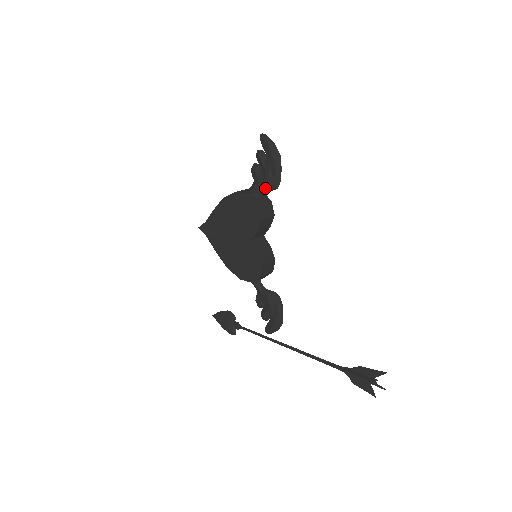
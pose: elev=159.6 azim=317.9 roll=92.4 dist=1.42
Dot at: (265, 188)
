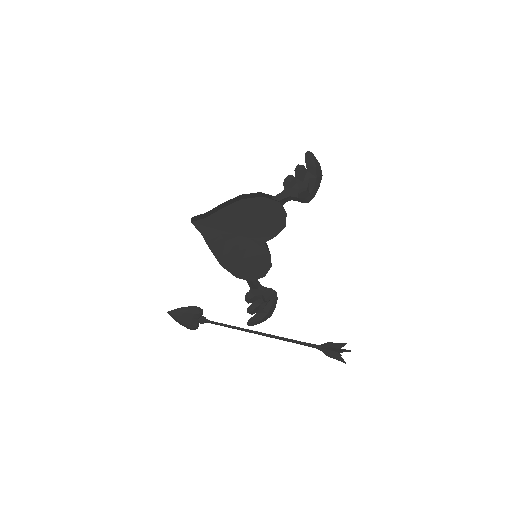
Dot at: (296, 199)
